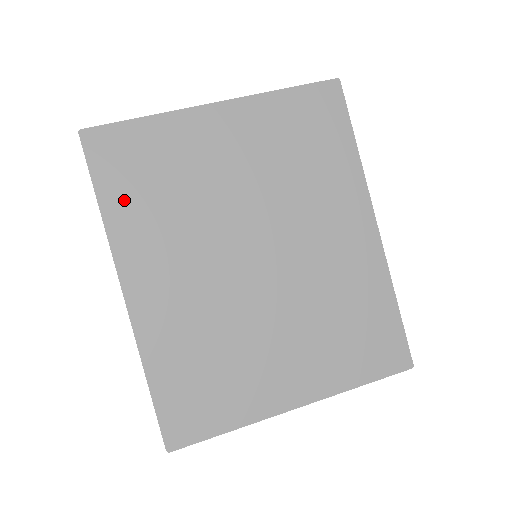
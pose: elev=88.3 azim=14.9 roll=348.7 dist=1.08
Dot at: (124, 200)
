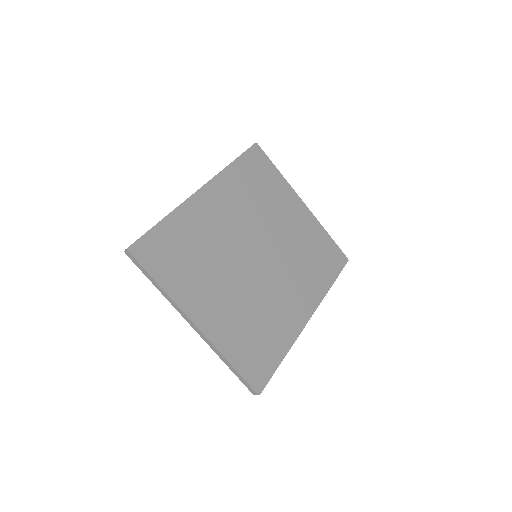
Dot at: (242, 173)
